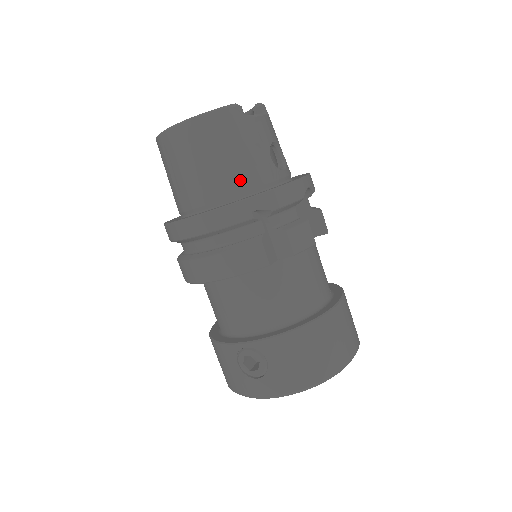
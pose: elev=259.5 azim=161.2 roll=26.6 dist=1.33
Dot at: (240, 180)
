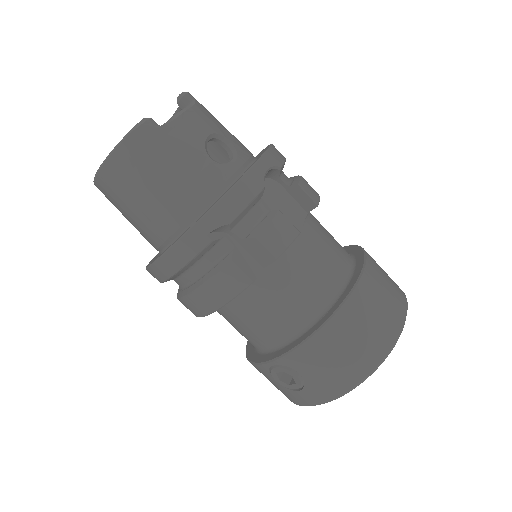
Dot at: (185, 202)
